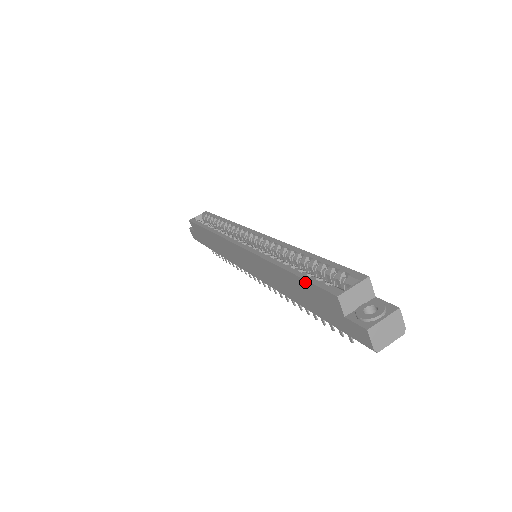
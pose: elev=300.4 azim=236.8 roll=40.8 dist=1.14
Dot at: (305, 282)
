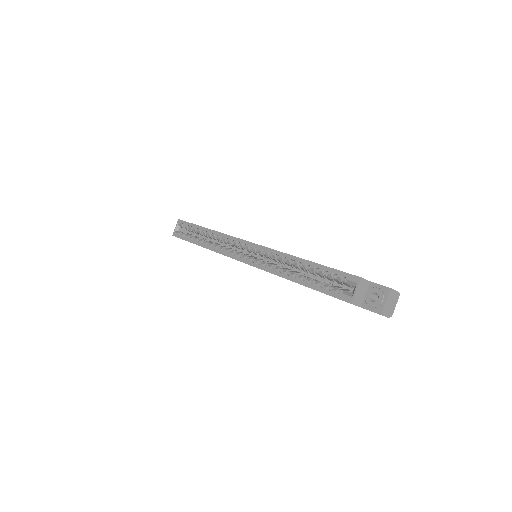
Dot at: occluded
